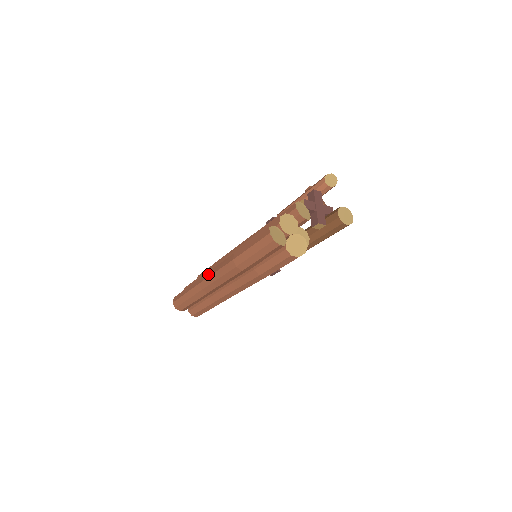
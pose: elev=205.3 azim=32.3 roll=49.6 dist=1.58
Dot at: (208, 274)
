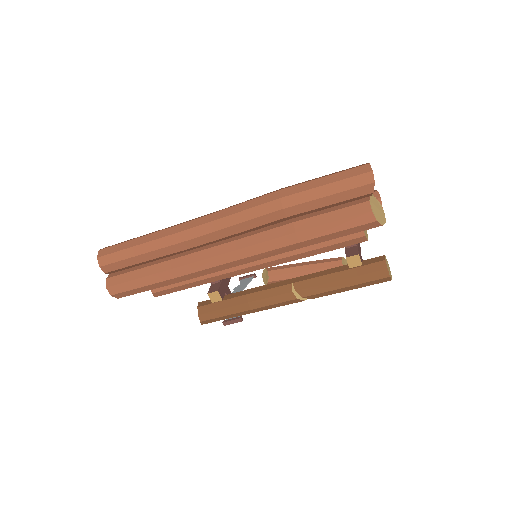
Dot at: (208, 214)
